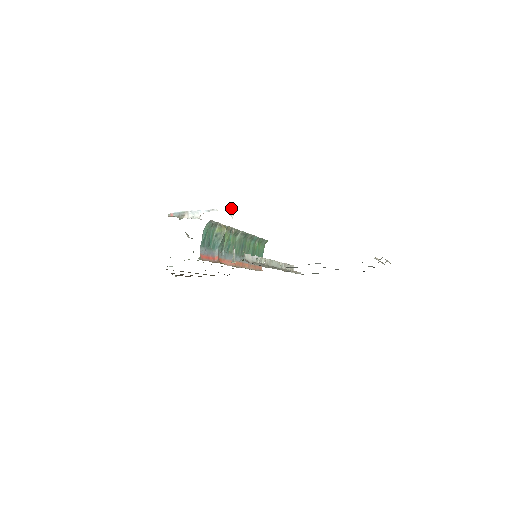
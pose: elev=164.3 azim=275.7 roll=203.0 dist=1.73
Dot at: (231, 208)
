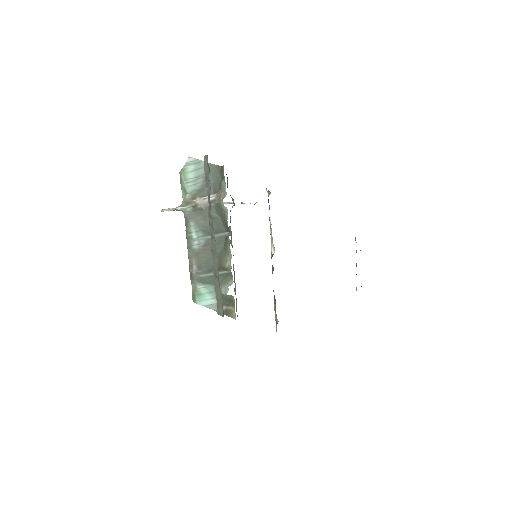
Dot at: (229, 202)
